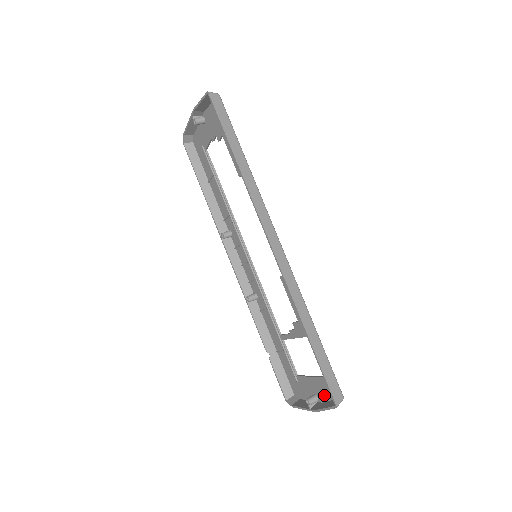
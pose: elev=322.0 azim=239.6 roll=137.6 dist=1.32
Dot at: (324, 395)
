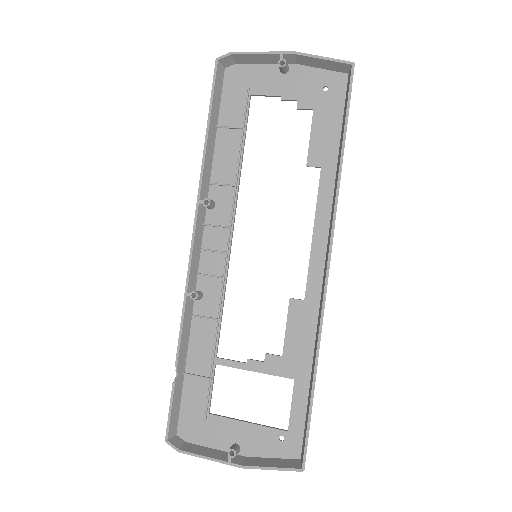
Dot at: (261, 449)
